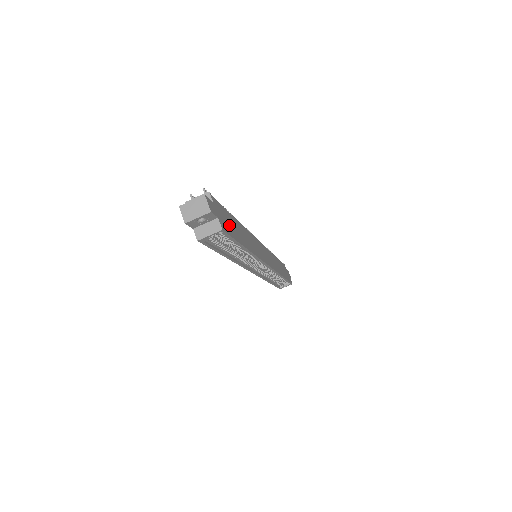
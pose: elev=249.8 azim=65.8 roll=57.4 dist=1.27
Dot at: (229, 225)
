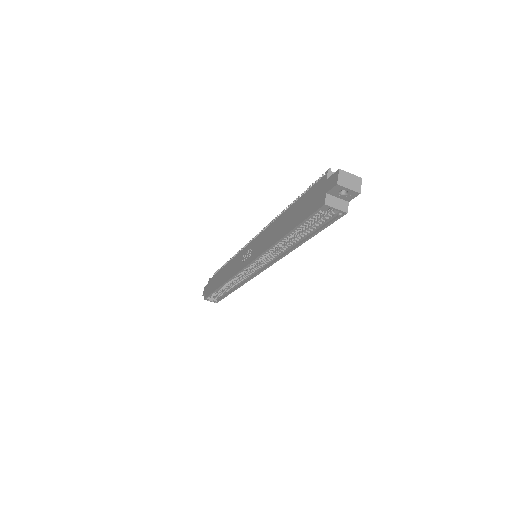
Dot at: occluded
